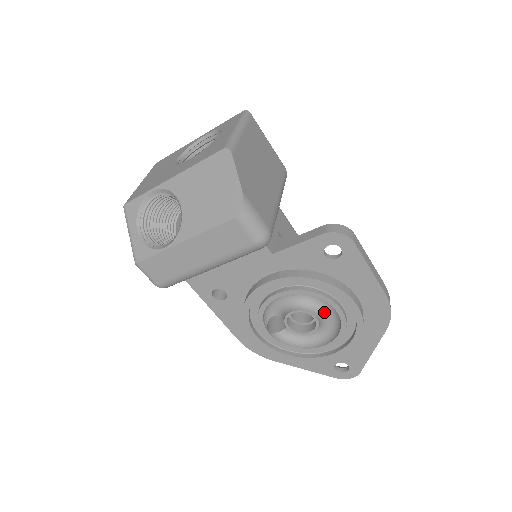
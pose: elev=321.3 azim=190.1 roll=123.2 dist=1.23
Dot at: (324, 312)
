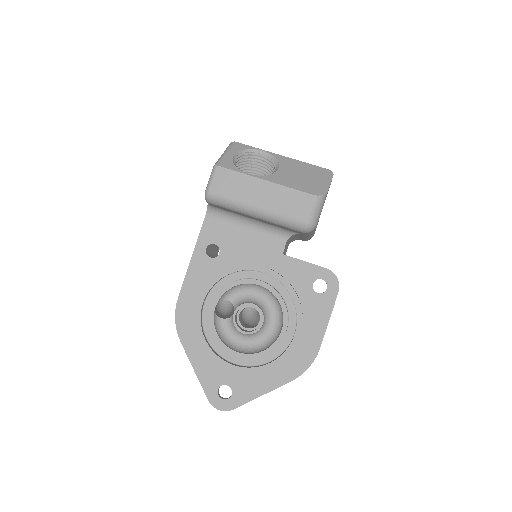
Dot at: (267, 327)
